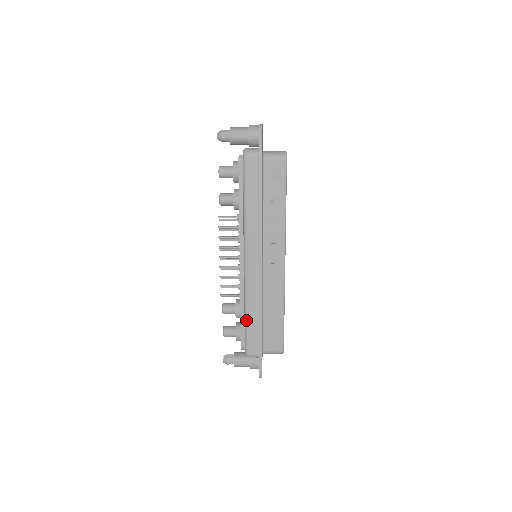
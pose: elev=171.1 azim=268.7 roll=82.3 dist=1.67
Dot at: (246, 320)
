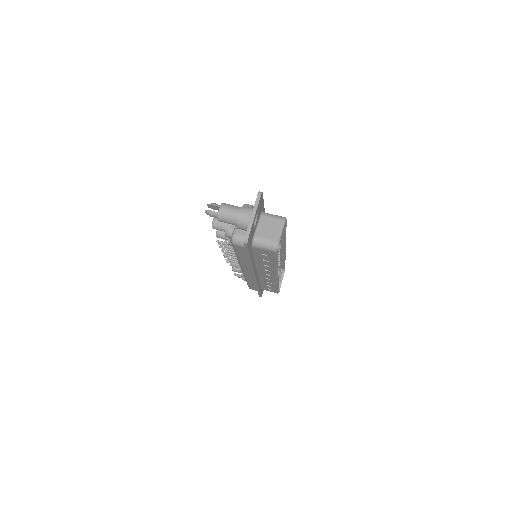
Dot at: (247, 282)
